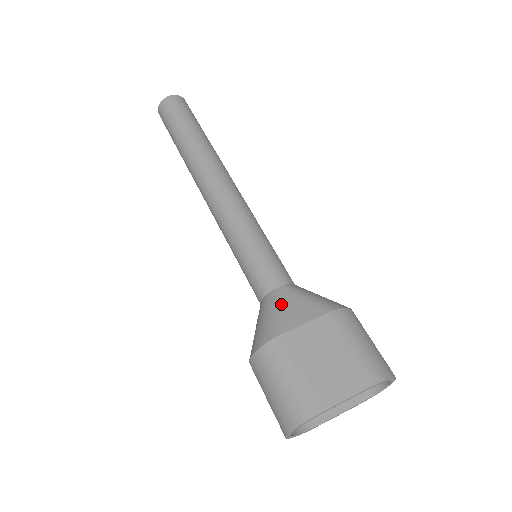
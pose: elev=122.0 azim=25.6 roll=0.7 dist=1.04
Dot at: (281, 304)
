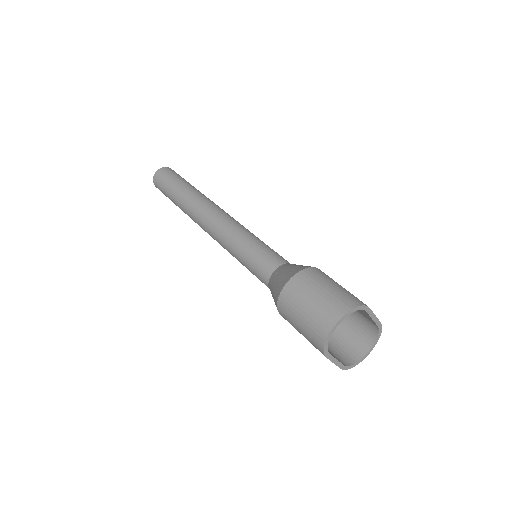
Dot at: occluded
